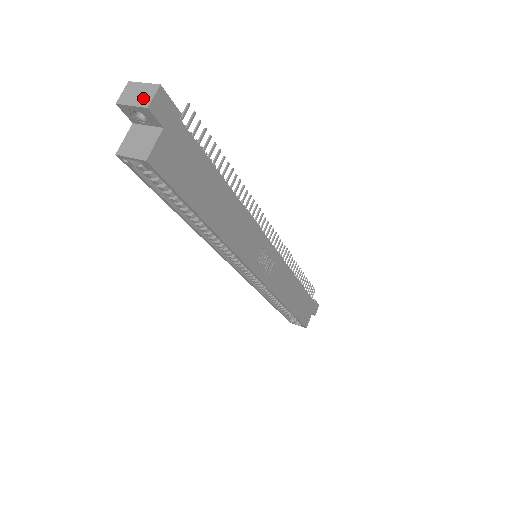
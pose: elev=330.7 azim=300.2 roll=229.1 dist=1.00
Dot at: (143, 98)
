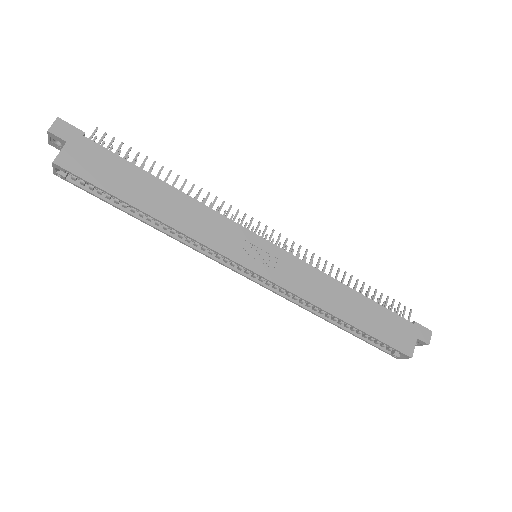
Dot at: (51, 129)
